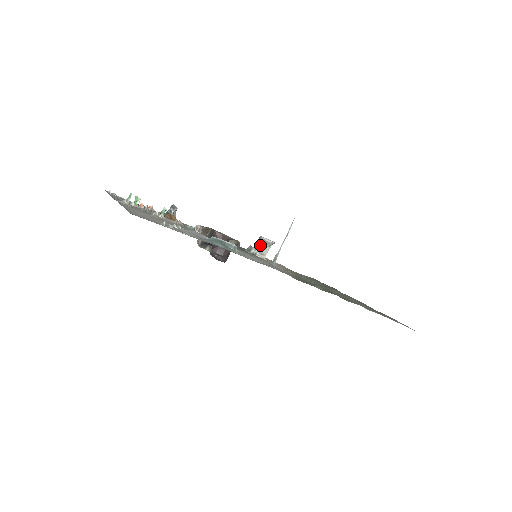
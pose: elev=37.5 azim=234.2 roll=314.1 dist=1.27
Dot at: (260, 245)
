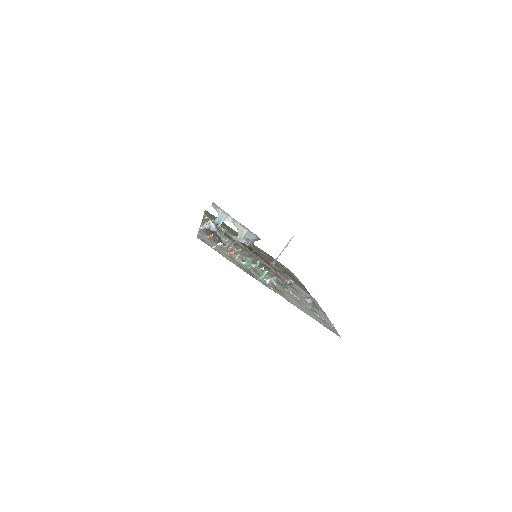
Dot at: (252, 241)
